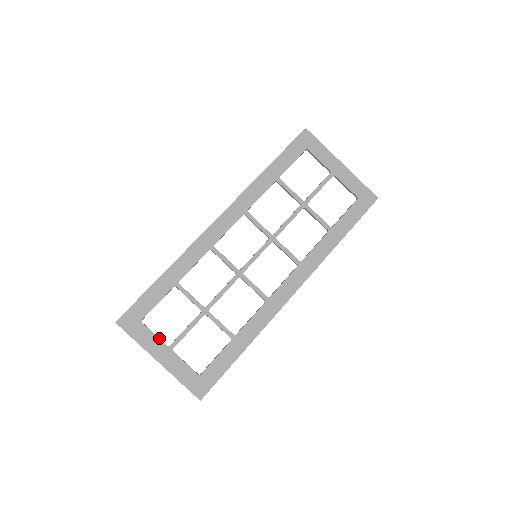
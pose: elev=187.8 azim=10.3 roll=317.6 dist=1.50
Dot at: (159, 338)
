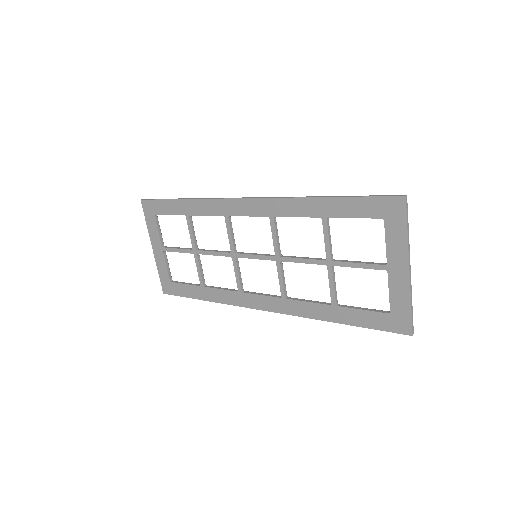
Dot at: (160, 236)
